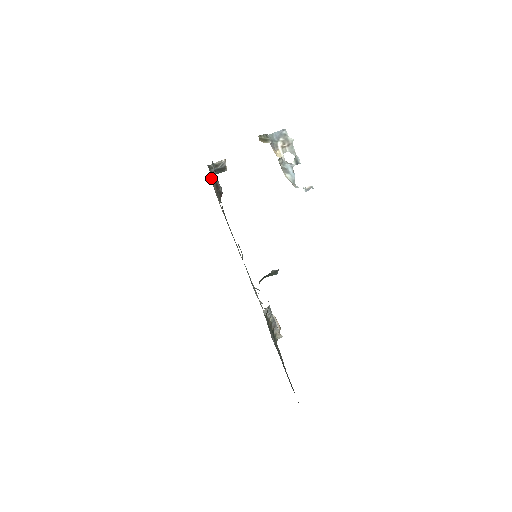
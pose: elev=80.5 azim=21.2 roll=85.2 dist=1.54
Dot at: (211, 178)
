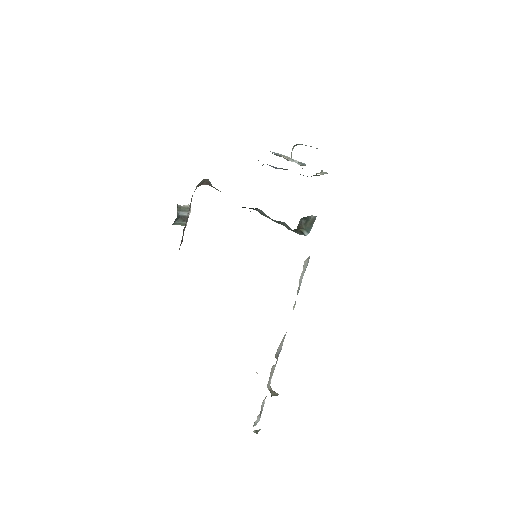
Dot at: occluded
